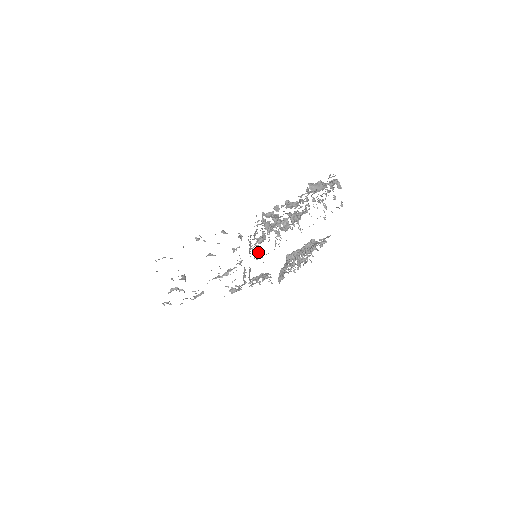
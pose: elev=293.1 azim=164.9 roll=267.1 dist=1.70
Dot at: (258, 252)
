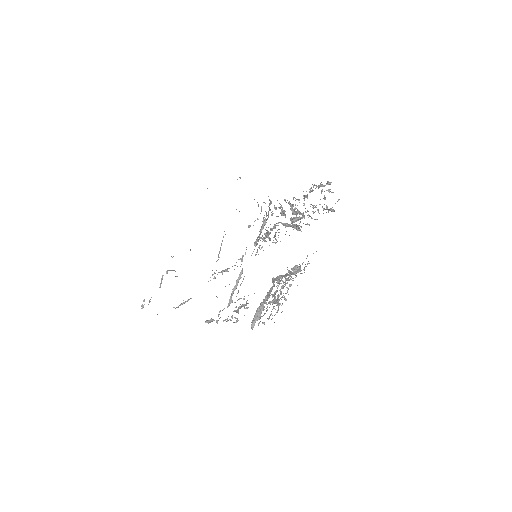
Dot at: (260, 249)
